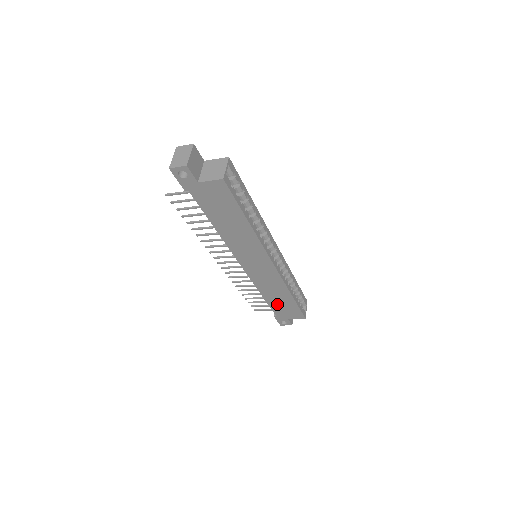
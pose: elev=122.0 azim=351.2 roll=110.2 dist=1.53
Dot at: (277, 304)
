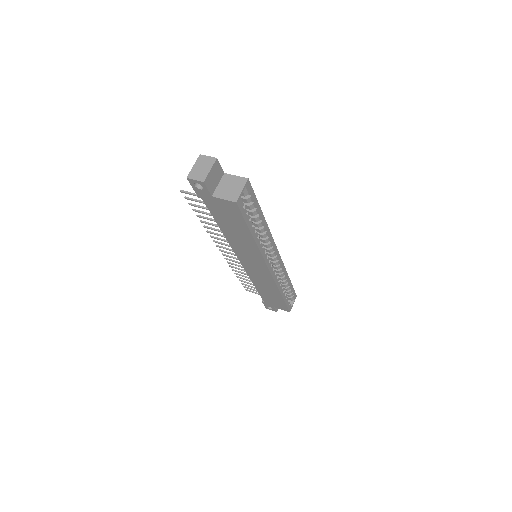
Dot at: (266, 295)
